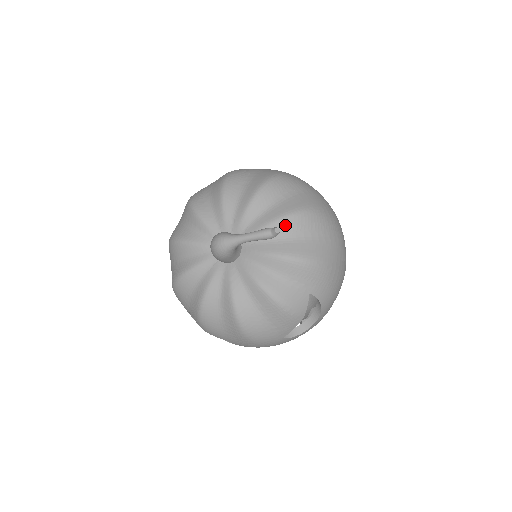
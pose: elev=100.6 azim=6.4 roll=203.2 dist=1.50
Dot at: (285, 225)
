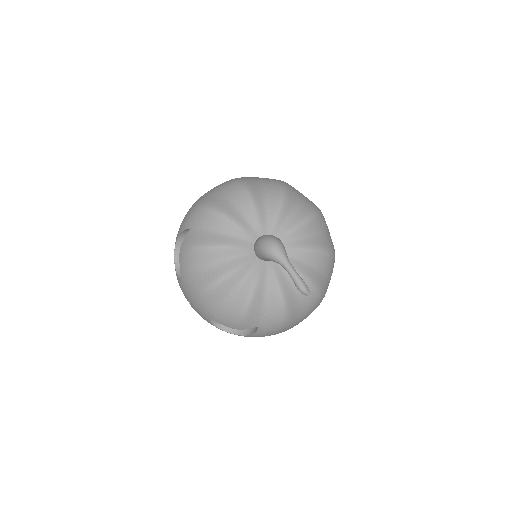
Dot at: occluded
